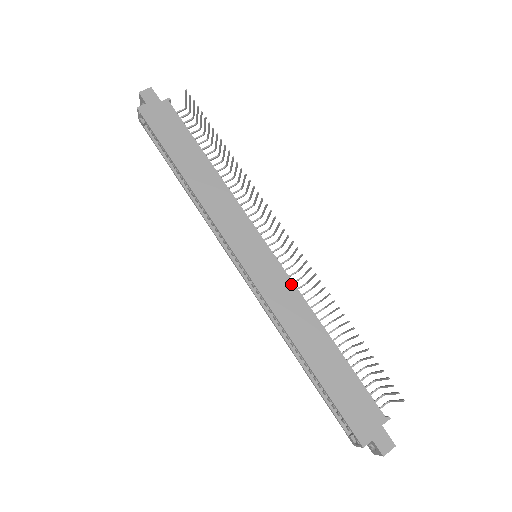
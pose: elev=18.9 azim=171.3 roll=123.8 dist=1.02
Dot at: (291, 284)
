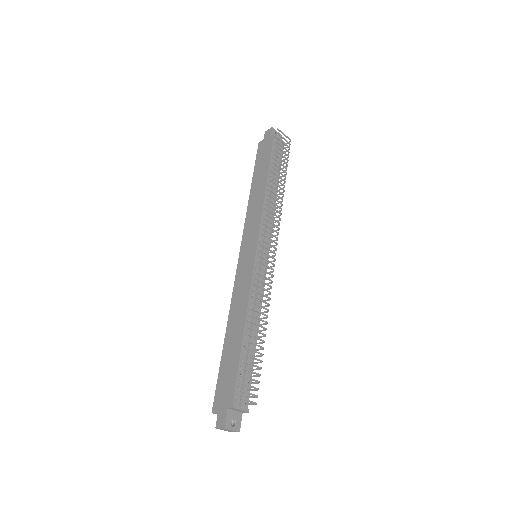
Dot at: (250, 281)
